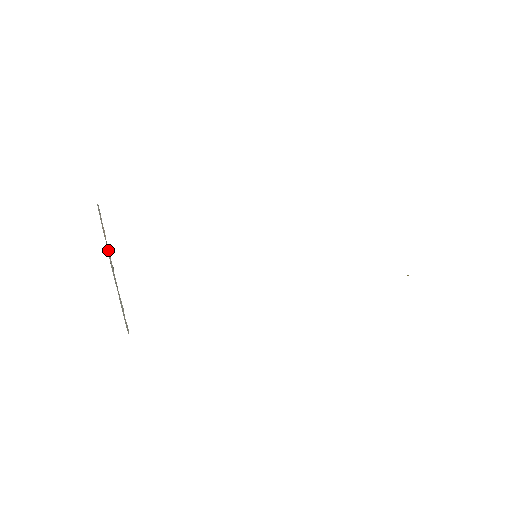
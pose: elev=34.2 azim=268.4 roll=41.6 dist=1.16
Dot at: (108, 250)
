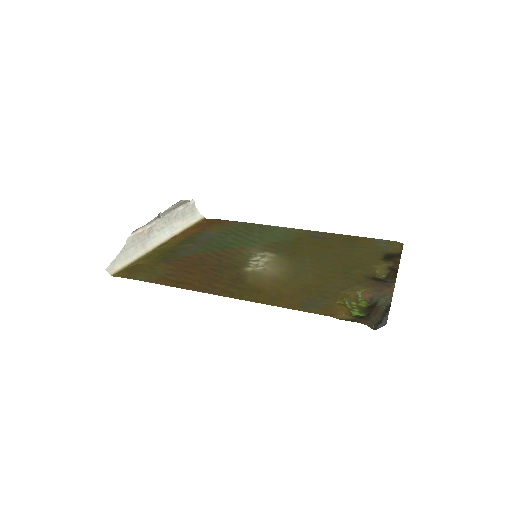
Dot at: (152, 227)
